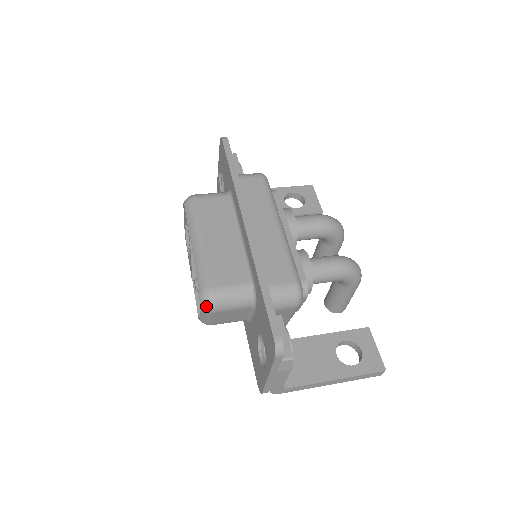
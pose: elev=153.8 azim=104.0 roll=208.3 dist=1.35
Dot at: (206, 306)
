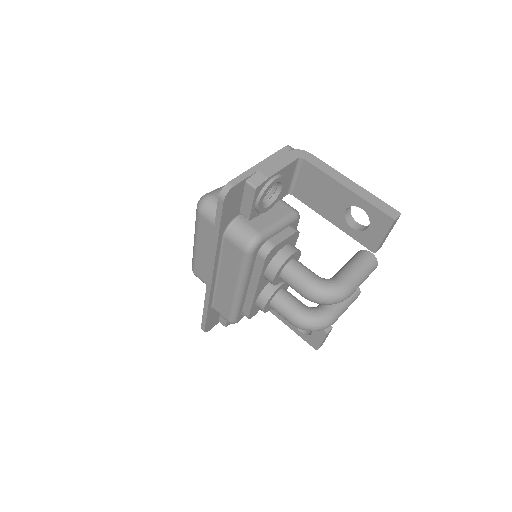
Dot at: occluded
